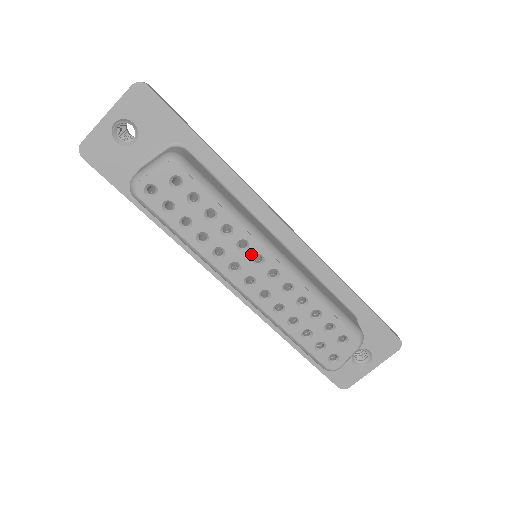
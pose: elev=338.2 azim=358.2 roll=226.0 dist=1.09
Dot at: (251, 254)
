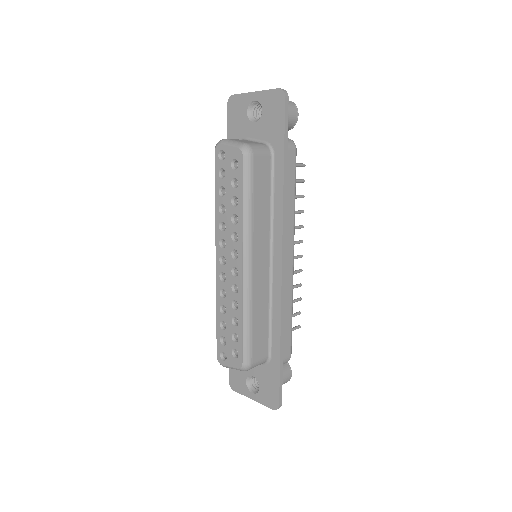
Dot at: (235, 247)
